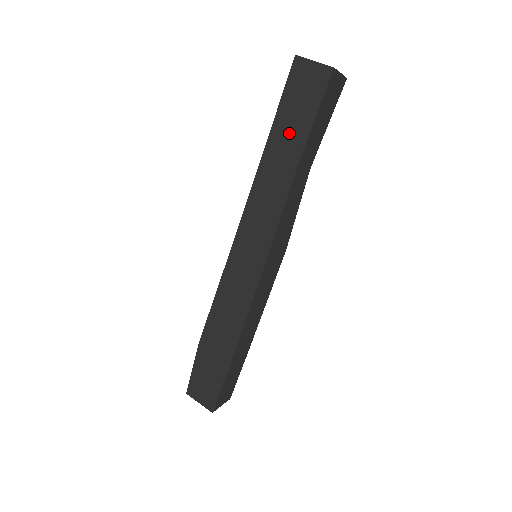
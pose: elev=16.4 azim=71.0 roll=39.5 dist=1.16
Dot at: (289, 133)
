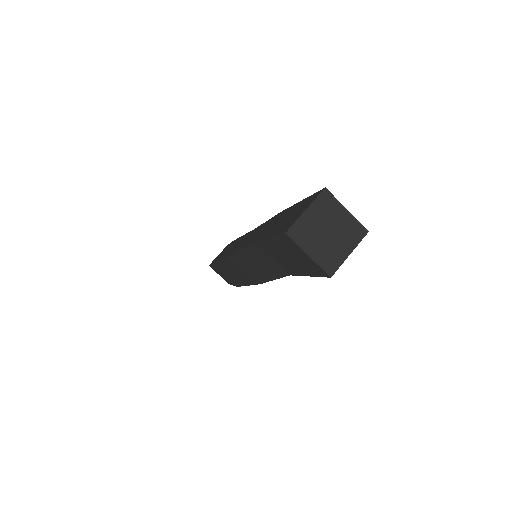
Dot at: (279, 258)
